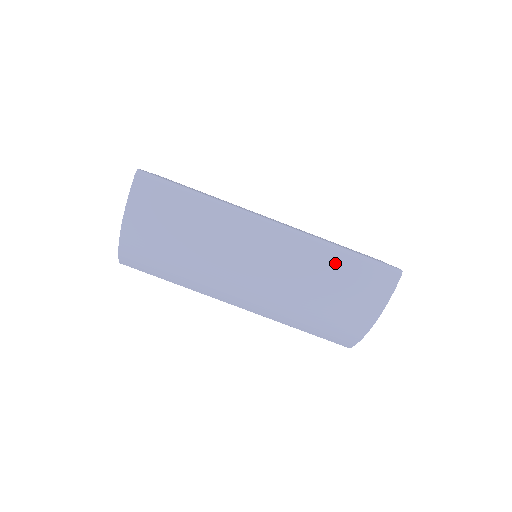
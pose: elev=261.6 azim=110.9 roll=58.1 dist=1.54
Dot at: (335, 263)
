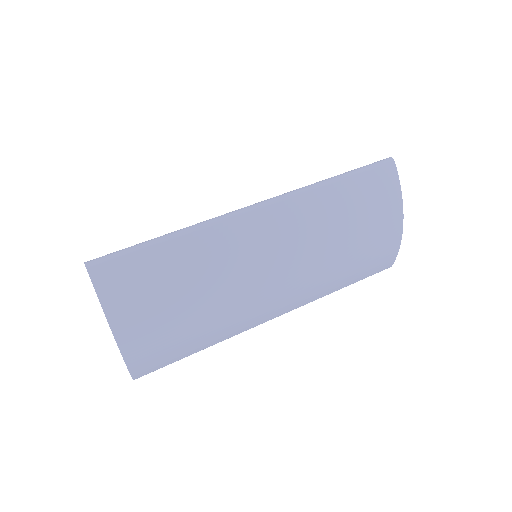
Dot at: (338, 196)
